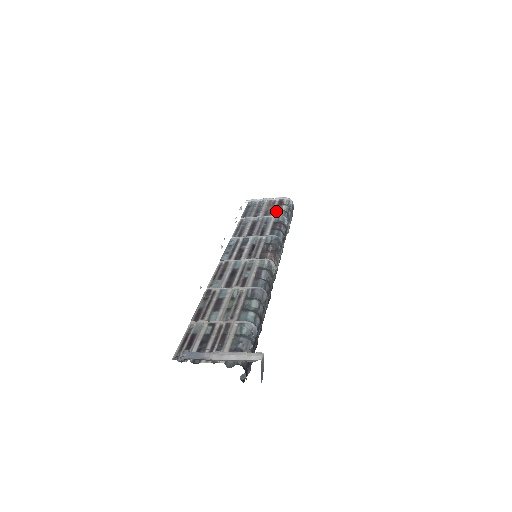
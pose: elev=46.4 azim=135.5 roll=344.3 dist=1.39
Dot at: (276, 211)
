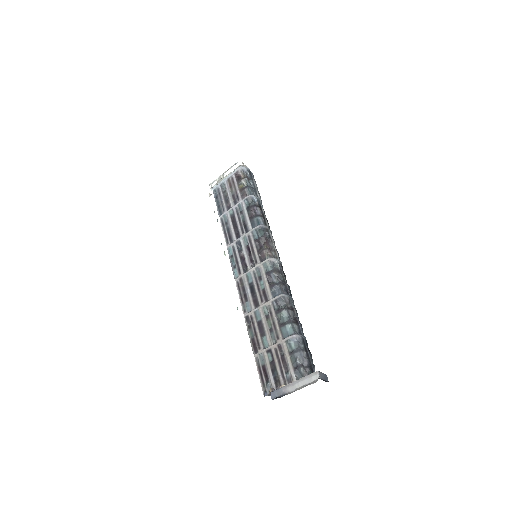
Dot at: (240, 192)
